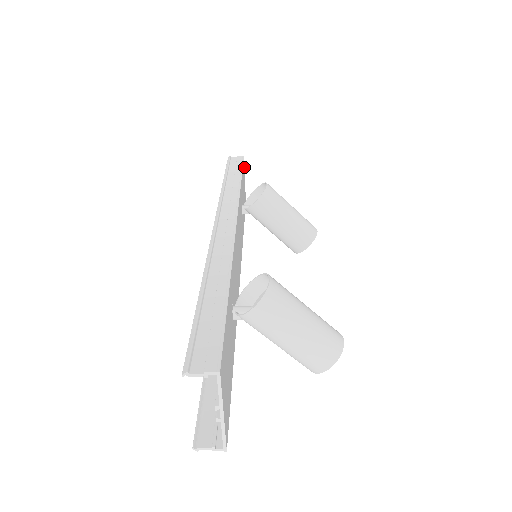
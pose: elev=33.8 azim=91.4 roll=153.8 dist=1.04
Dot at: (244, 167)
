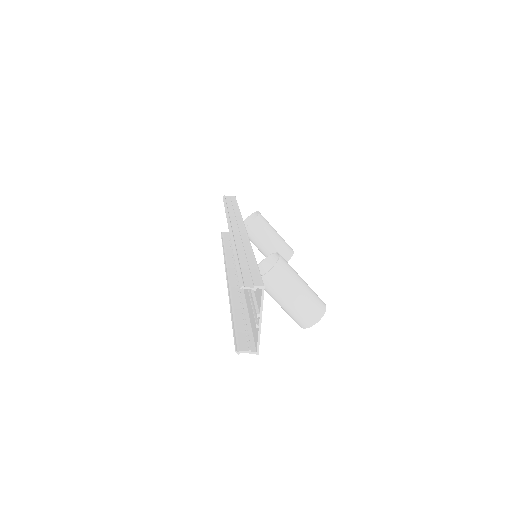
Dot at: occluded
